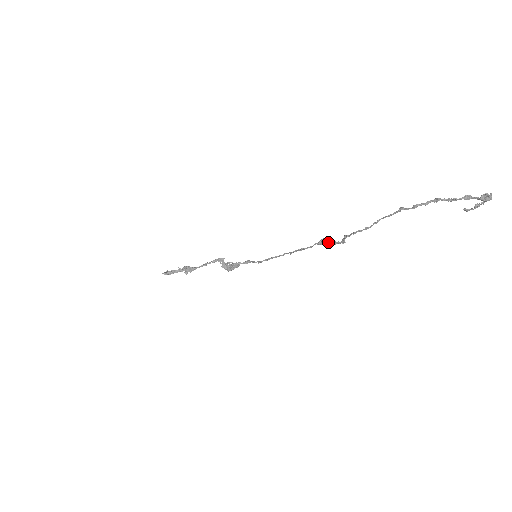
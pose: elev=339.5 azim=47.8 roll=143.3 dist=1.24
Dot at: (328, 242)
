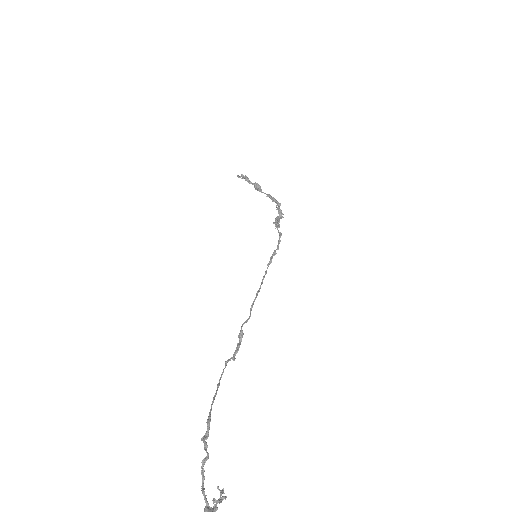
Dot at: (239, 339)
